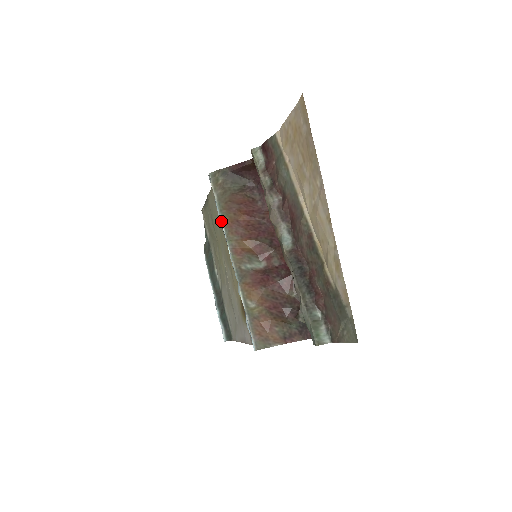
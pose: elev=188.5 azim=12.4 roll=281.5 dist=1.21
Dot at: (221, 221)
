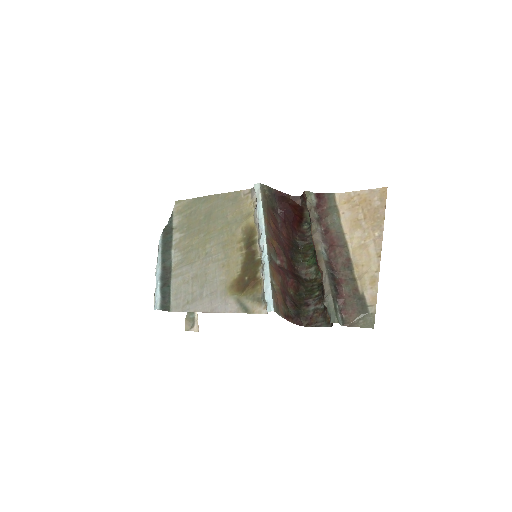
Dot at: (263, 217)
